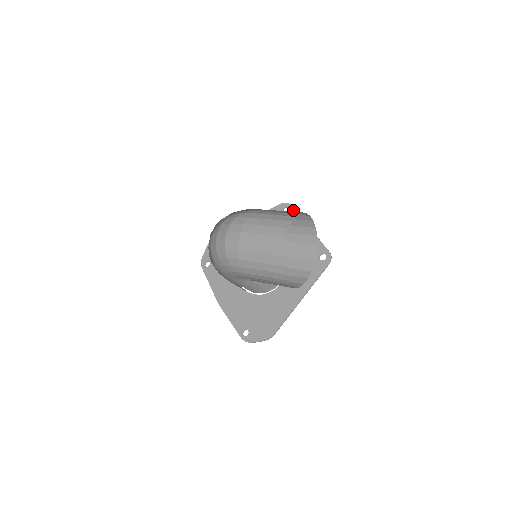
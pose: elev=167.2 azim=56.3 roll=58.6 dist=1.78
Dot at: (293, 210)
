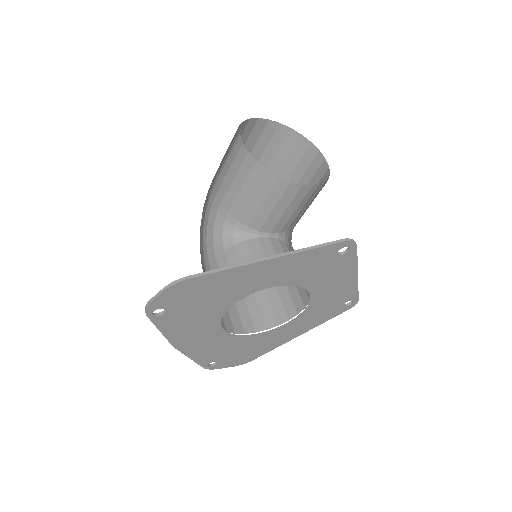
Dot at: (355, 294)
